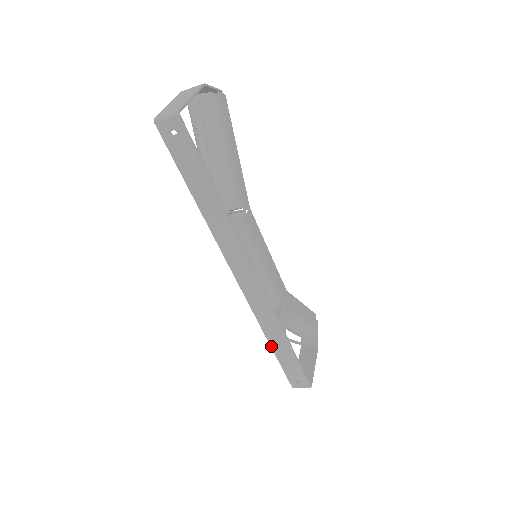
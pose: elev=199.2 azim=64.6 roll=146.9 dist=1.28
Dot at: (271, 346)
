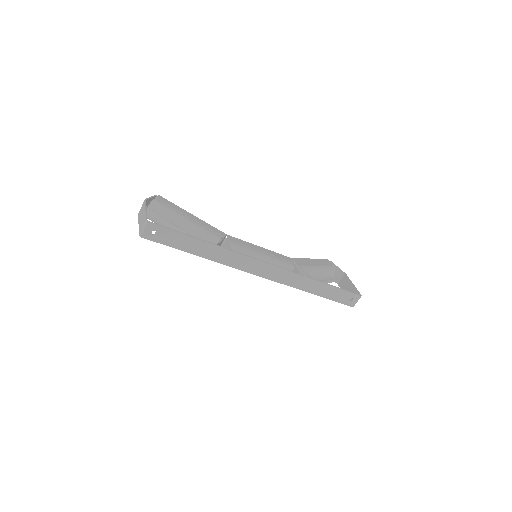
Dot at: (314, 294)
